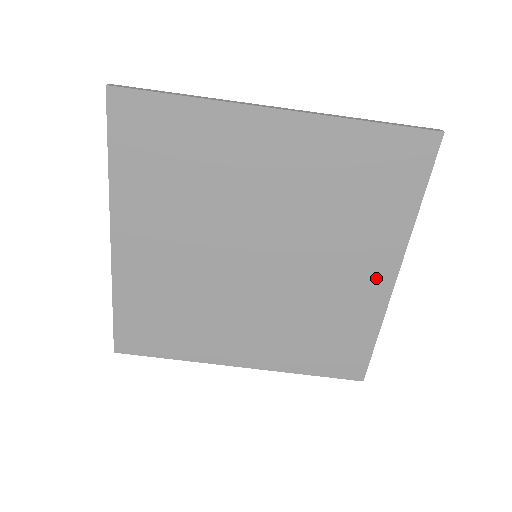
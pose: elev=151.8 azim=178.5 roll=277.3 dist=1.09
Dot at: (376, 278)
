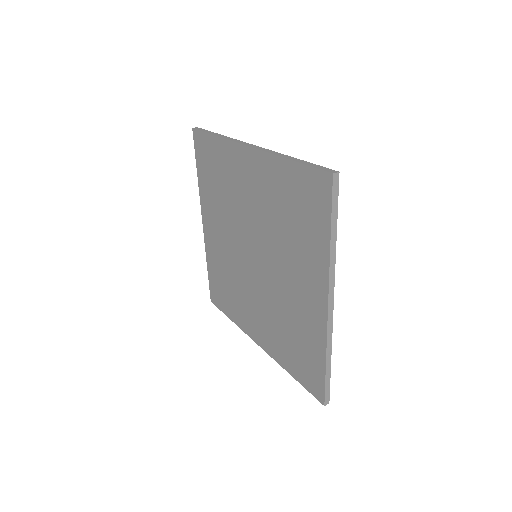
Dot at: (315, 302)
